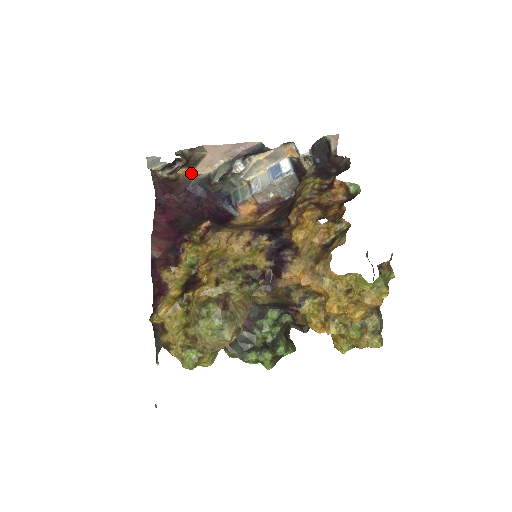
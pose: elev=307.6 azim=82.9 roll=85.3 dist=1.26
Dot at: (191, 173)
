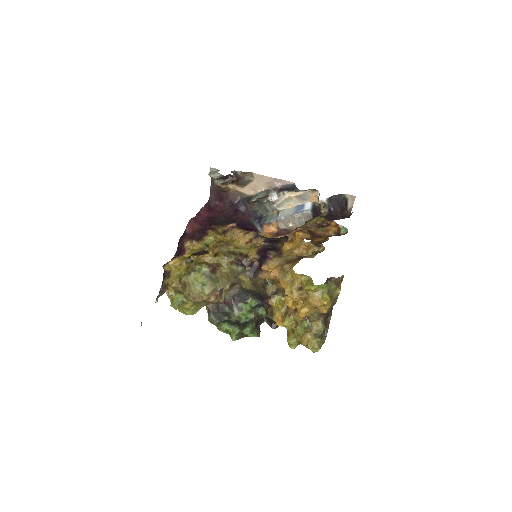
Dot at: (239, 191)
